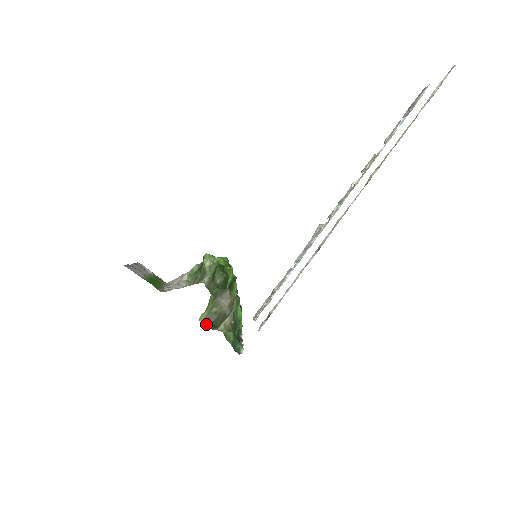
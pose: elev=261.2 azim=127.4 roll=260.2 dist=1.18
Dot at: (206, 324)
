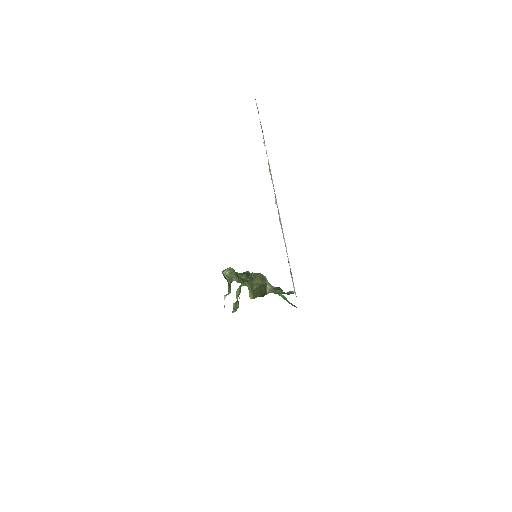
Dot at: occluded
